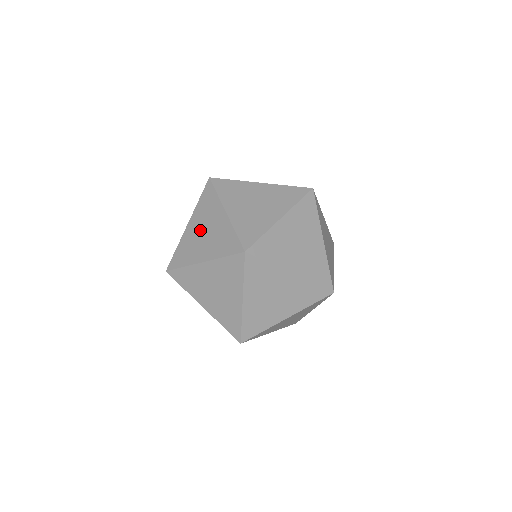
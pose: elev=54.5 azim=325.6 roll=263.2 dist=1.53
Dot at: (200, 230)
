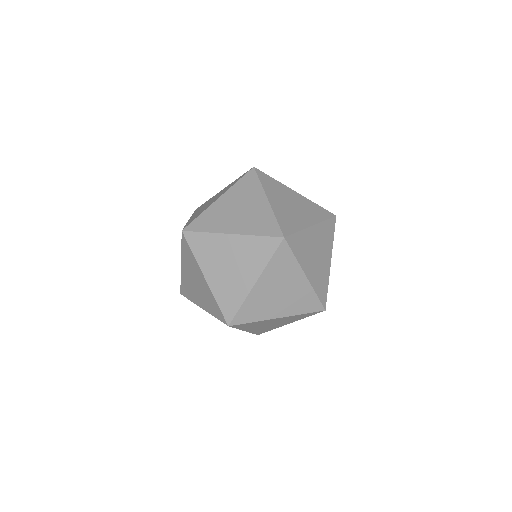
Dot at: (234, 206)
